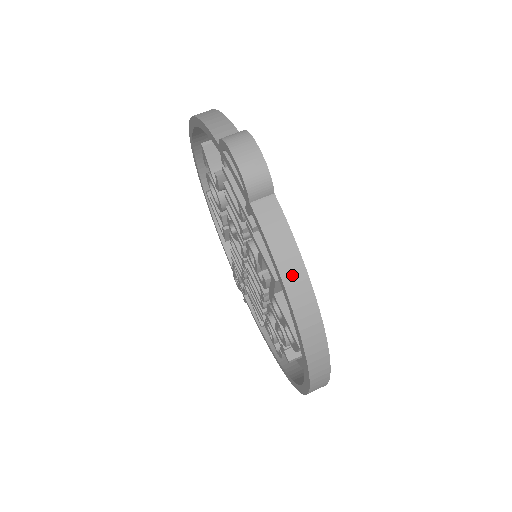
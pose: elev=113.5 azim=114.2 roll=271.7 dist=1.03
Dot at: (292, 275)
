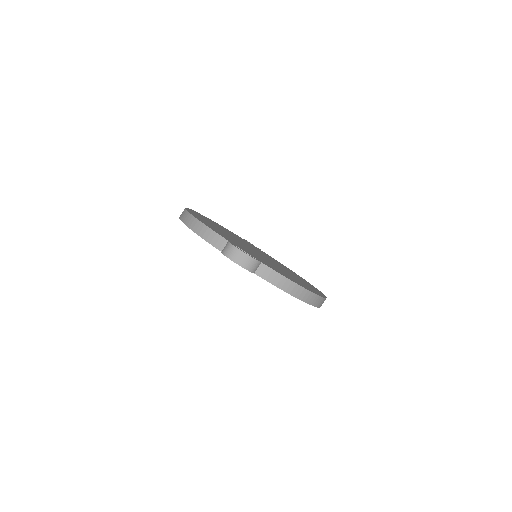
Dot at: (289, 288)
